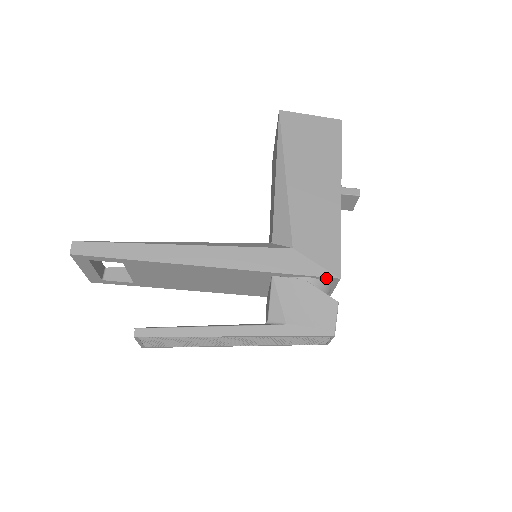
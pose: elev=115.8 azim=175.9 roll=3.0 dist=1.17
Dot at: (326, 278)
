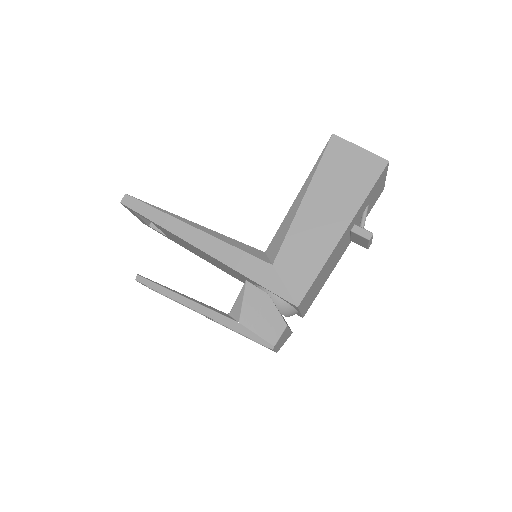
Dot at: (287, 301)
